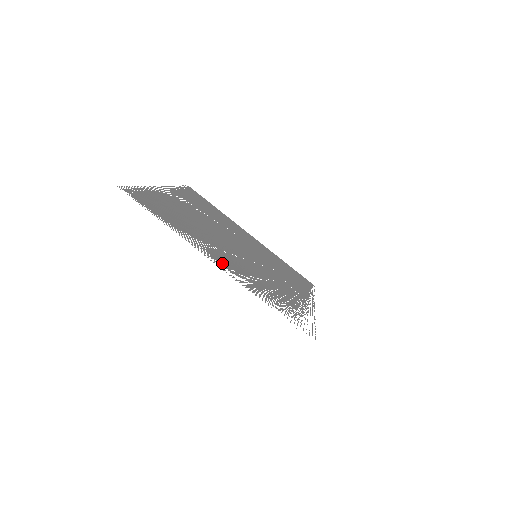
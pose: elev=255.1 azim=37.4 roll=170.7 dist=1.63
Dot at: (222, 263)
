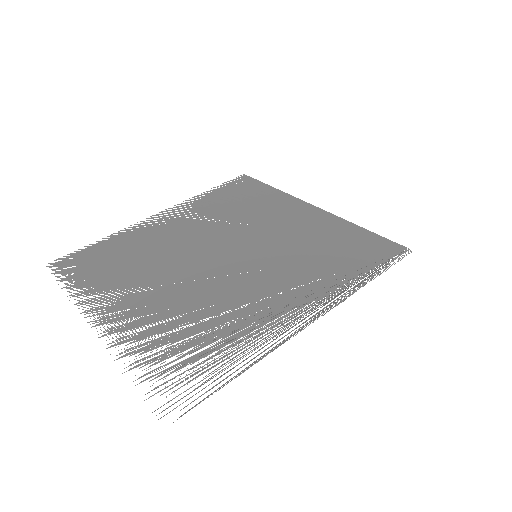
Dot at: occluded
